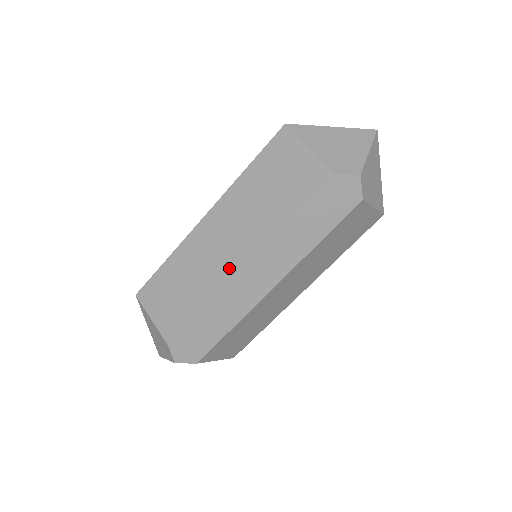
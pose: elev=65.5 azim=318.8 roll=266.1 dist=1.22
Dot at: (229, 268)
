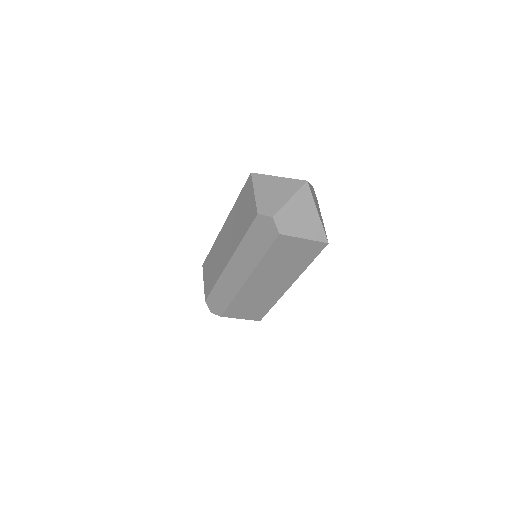
Dot at: (224, 262)
